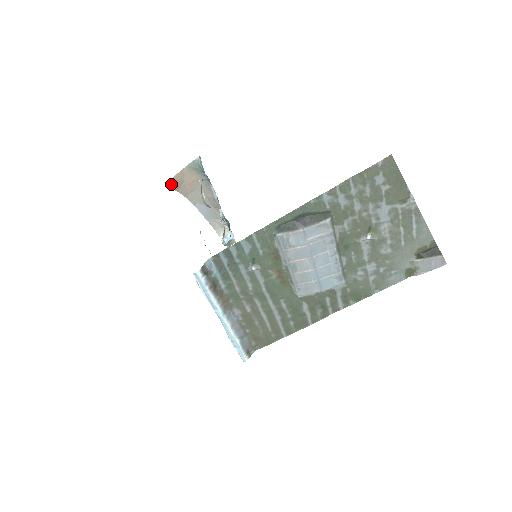
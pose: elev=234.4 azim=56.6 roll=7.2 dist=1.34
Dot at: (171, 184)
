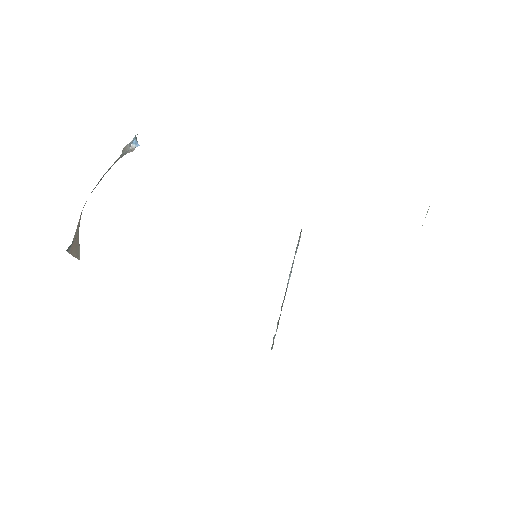
Dot at: (77, 253)
